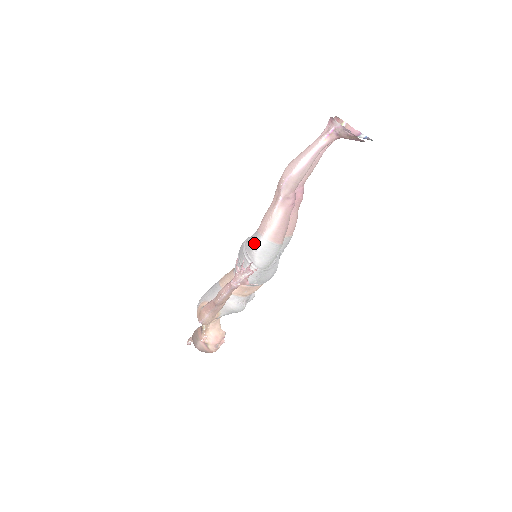
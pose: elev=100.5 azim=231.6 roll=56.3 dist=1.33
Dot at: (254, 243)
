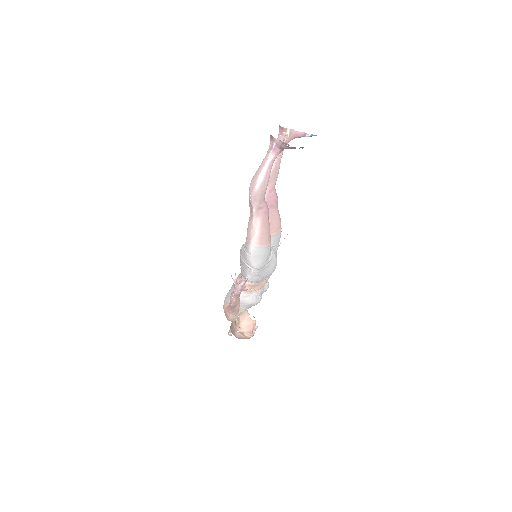
Dot at: (246, 251)
